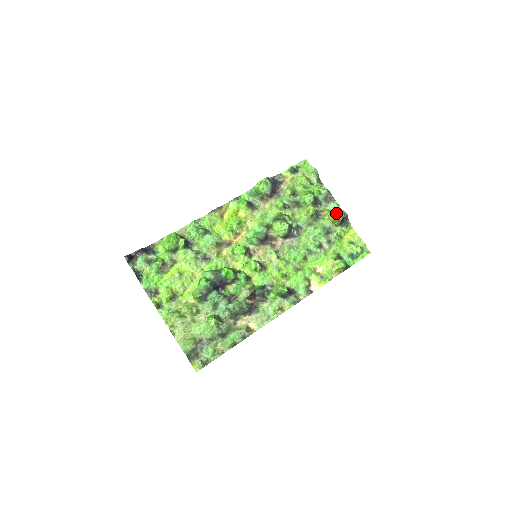
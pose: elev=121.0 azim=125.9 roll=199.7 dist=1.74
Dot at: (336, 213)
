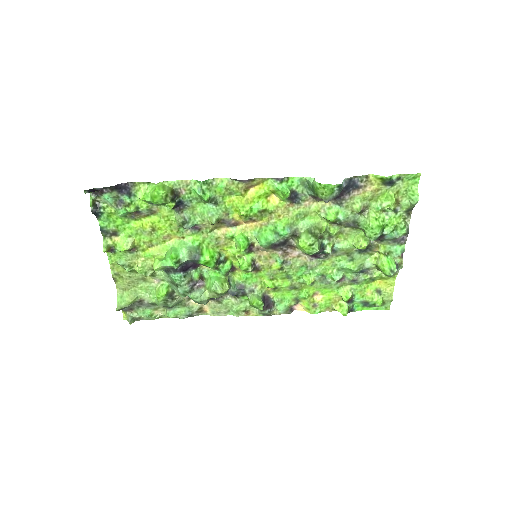
Dot at: (387, 268)
